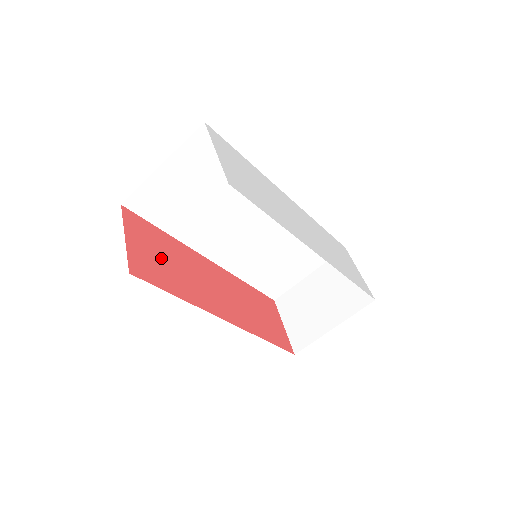
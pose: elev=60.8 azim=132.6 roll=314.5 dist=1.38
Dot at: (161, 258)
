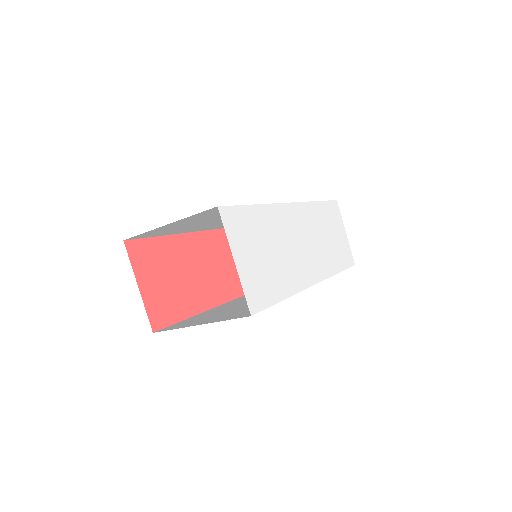
Dot at: (170, 280)
